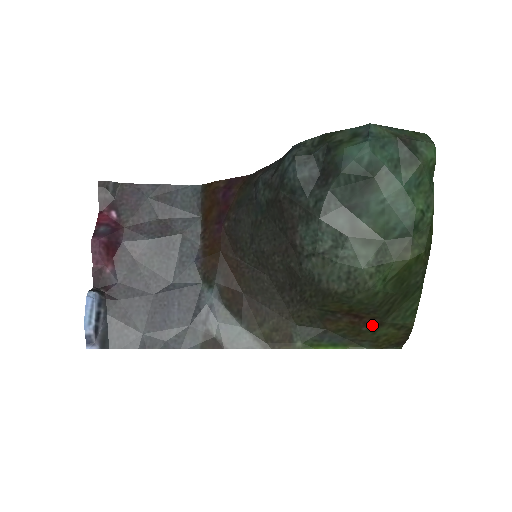
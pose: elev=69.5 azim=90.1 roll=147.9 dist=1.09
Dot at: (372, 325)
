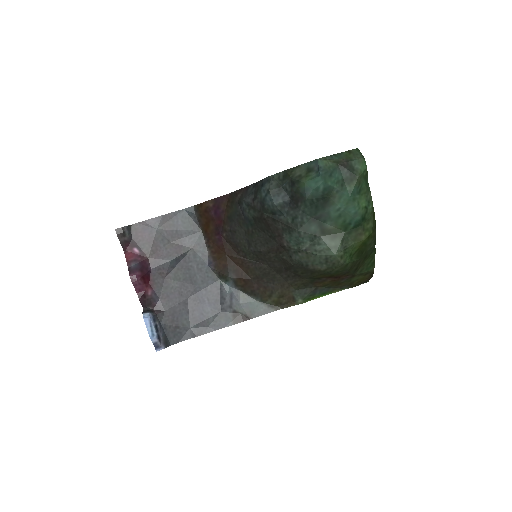
Dot at: (347, 278)
